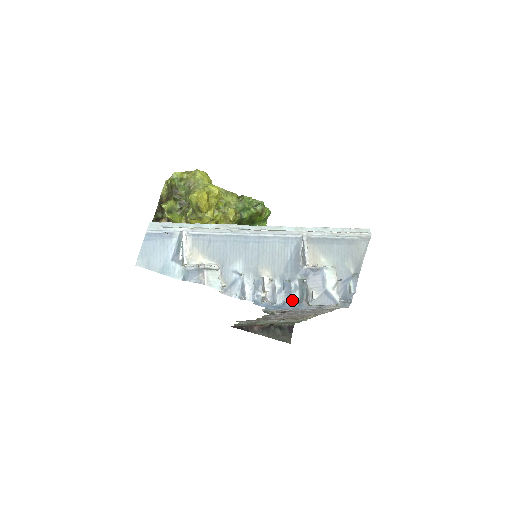
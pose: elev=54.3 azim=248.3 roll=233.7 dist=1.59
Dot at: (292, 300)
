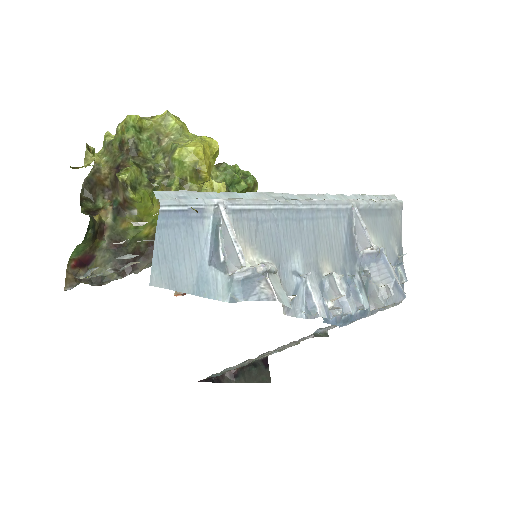
Dot at: (363, 304)
